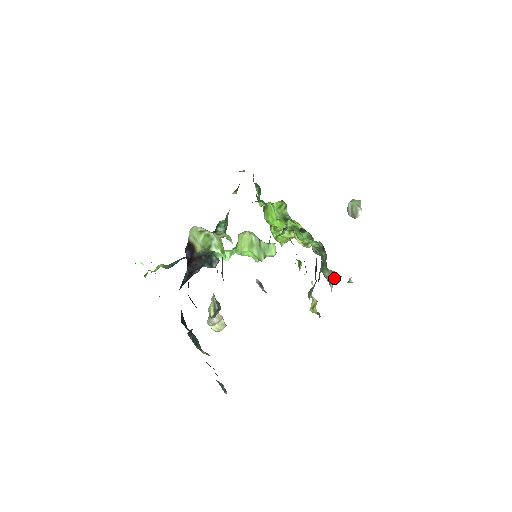
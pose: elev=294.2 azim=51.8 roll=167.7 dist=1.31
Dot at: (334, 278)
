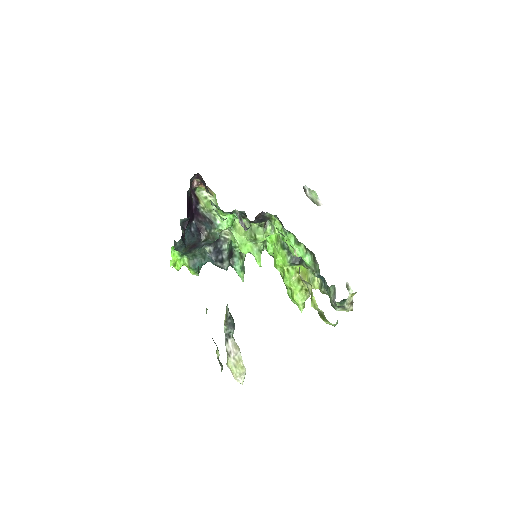
Dot at: occluded
